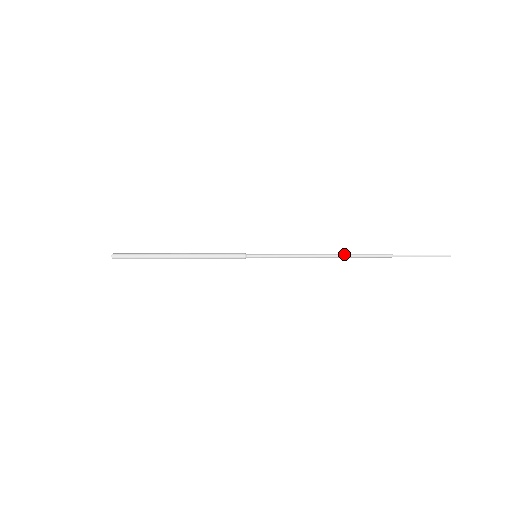
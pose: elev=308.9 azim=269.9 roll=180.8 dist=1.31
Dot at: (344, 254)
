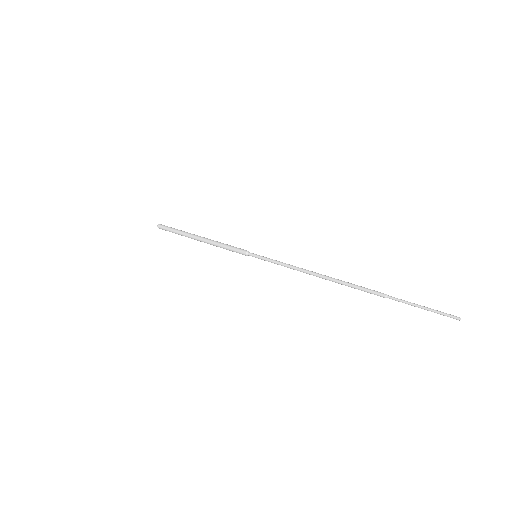
Dot at: occluded
